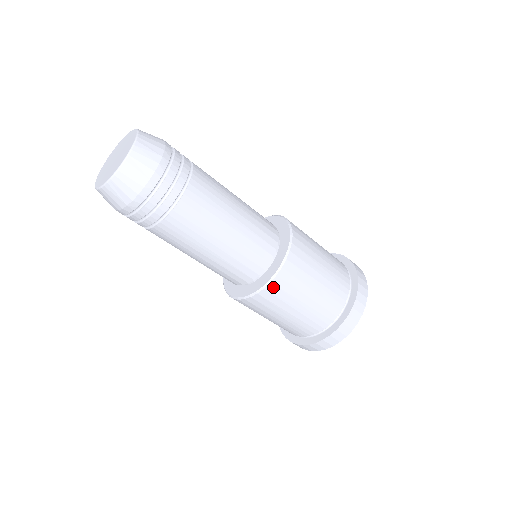
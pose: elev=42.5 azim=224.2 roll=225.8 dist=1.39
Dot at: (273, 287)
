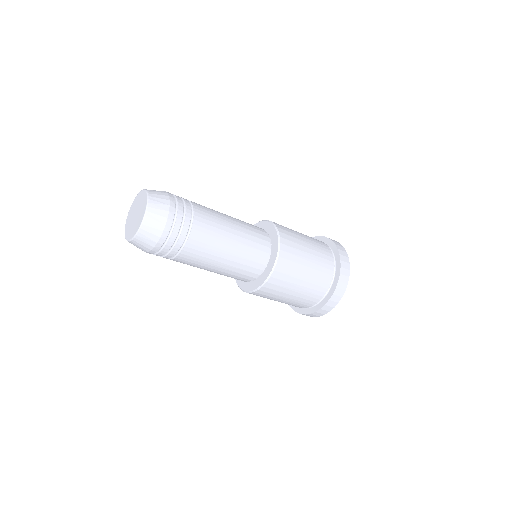
Dot at: (261, 291)
